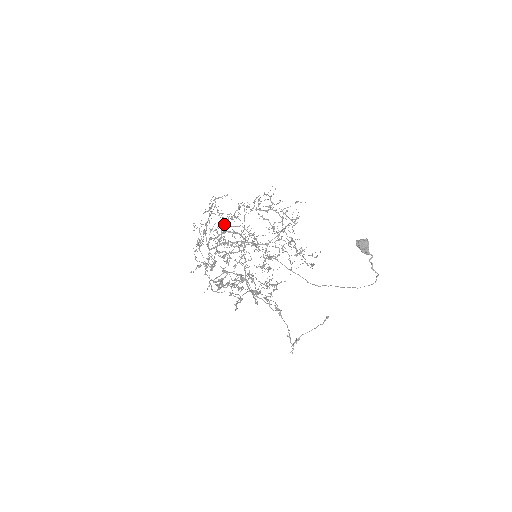
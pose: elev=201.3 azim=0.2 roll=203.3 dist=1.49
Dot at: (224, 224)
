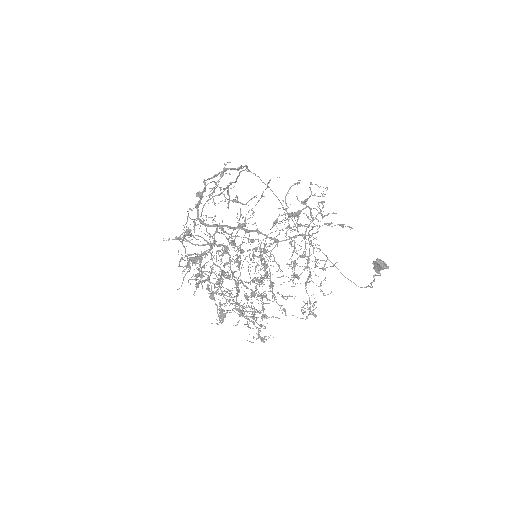
Dot at: occluded
